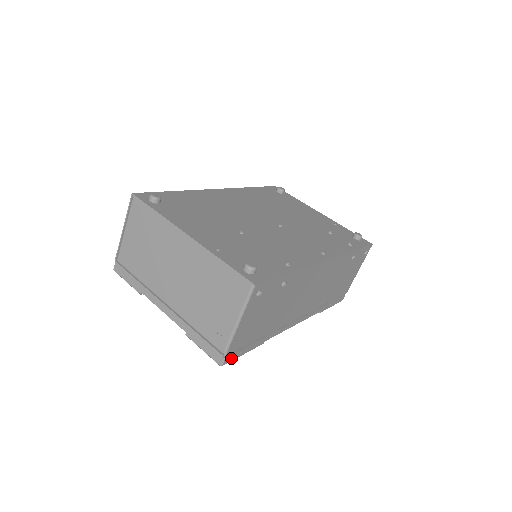
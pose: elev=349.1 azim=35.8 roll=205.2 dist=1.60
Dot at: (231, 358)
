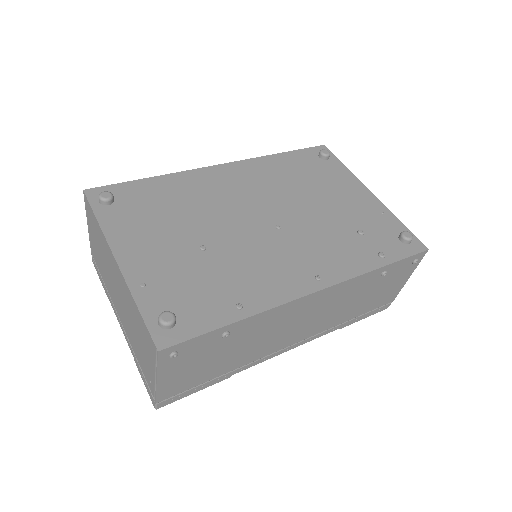
Dot at: (170, 401)
